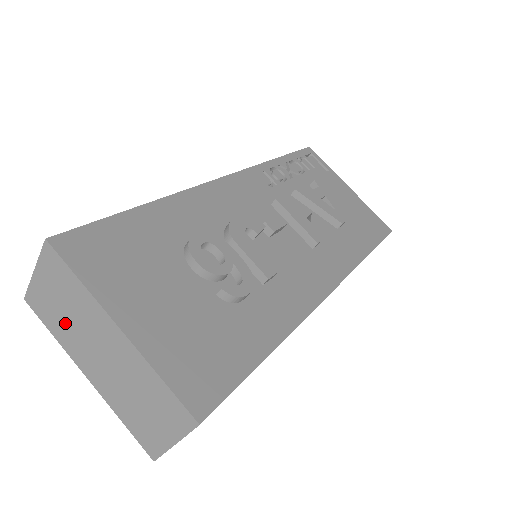
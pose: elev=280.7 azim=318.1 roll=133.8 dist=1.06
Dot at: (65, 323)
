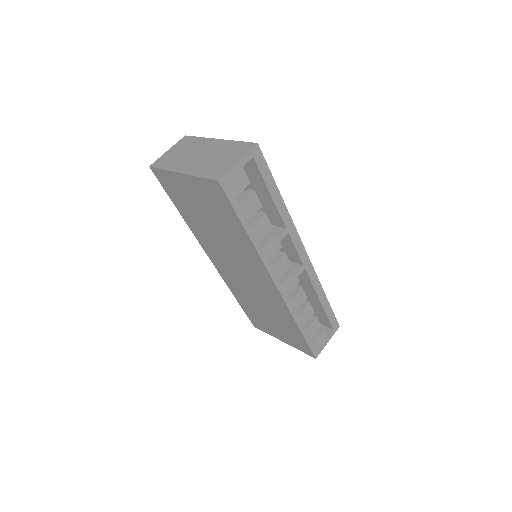
Dot at: (178, 158)
